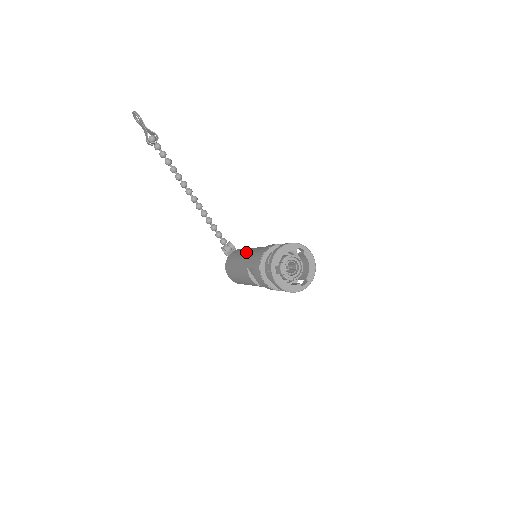
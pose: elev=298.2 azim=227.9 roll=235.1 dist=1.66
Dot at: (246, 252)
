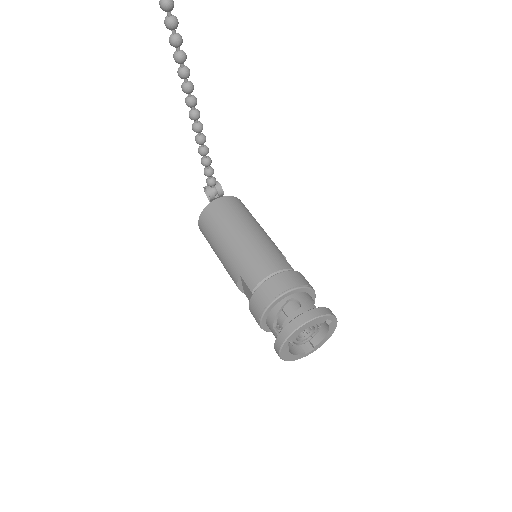
Dot at: (244, 240)
